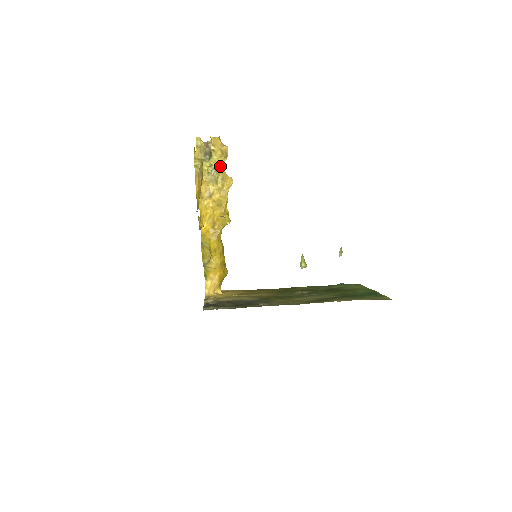
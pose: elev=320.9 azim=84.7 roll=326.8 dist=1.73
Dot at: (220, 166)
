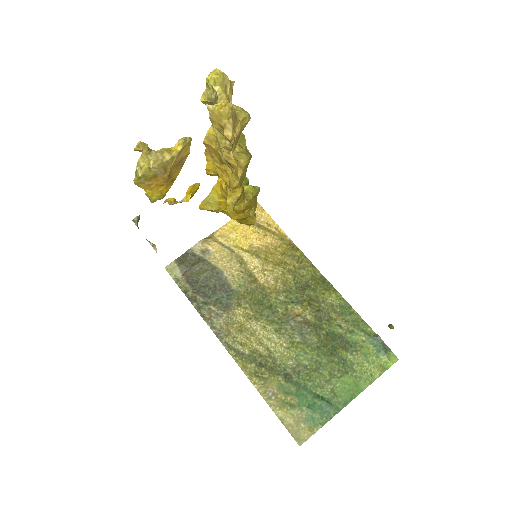
Dot at: (223, 150)
